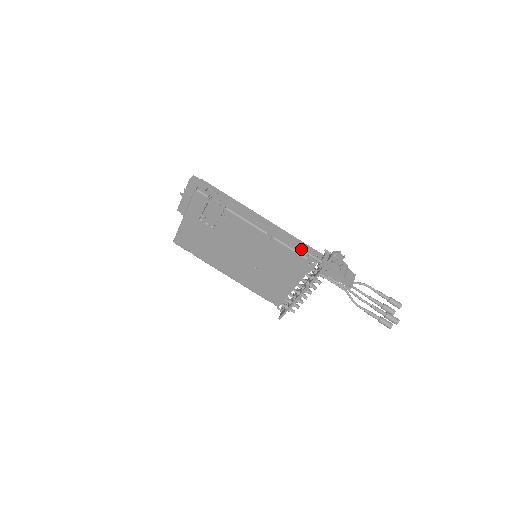
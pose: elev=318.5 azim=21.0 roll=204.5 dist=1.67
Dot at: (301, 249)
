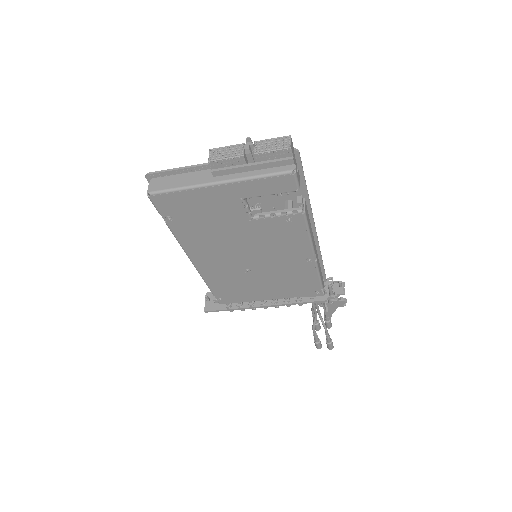
Dot at: (321, 274)
